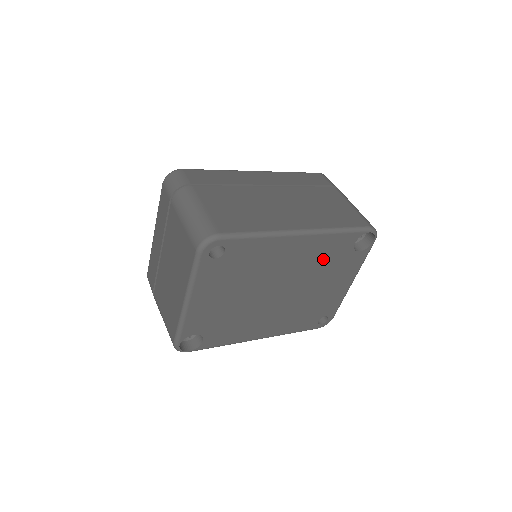
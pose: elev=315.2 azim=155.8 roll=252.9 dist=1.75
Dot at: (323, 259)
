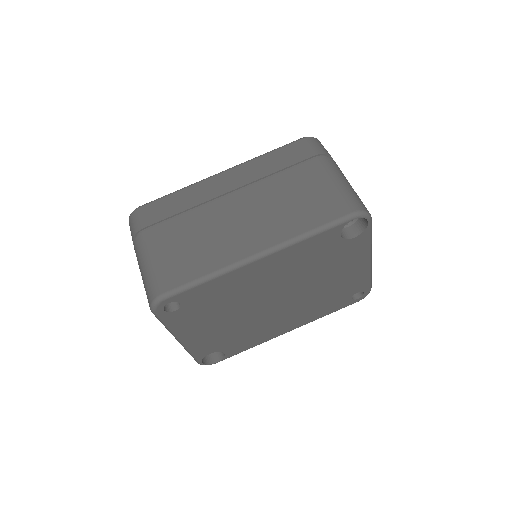
Dot at: (308, 261)
